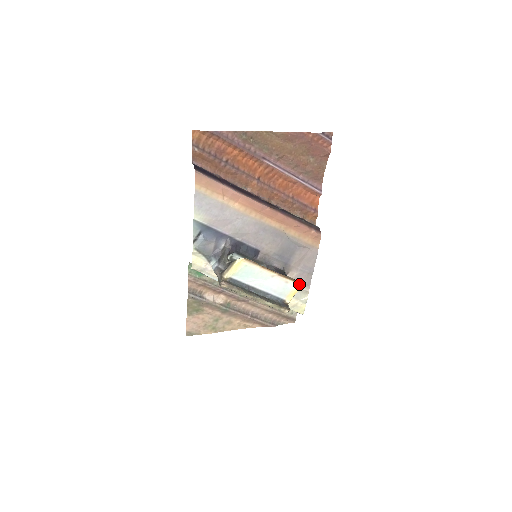
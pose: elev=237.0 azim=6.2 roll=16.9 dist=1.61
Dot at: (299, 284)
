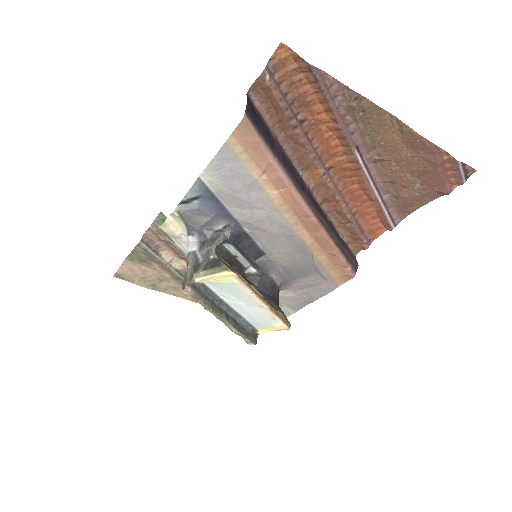
Dot at: (287, 325)
